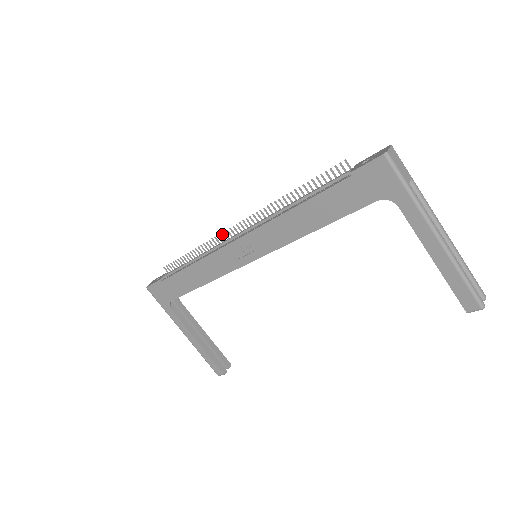
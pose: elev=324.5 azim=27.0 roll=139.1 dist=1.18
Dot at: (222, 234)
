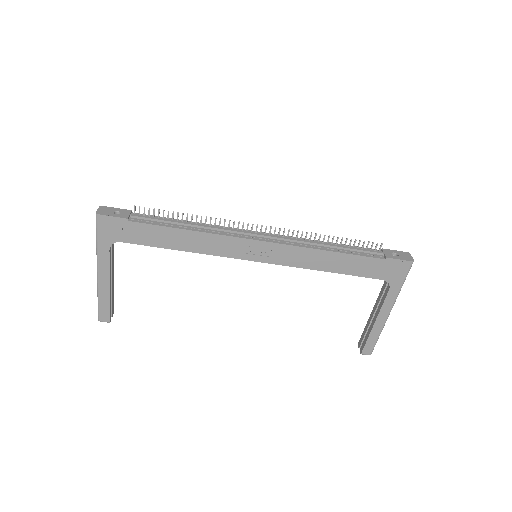
Dot at: (239, 223)
